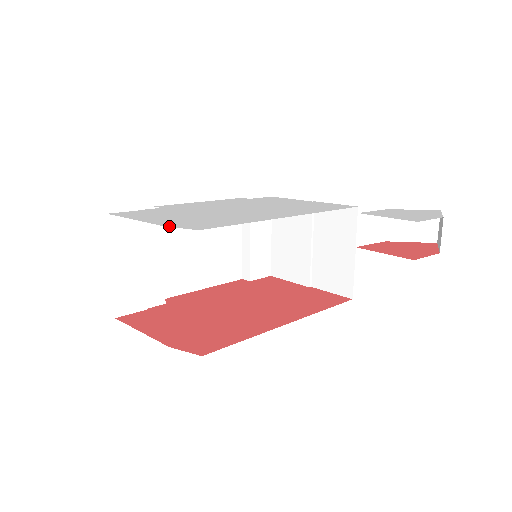
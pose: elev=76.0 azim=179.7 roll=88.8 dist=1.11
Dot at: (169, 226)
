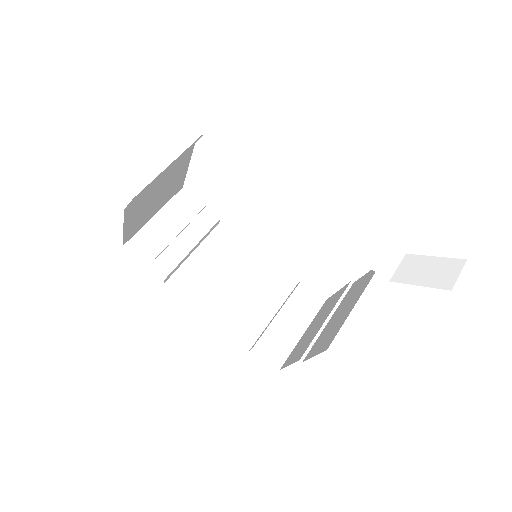
Dot at: occluded
